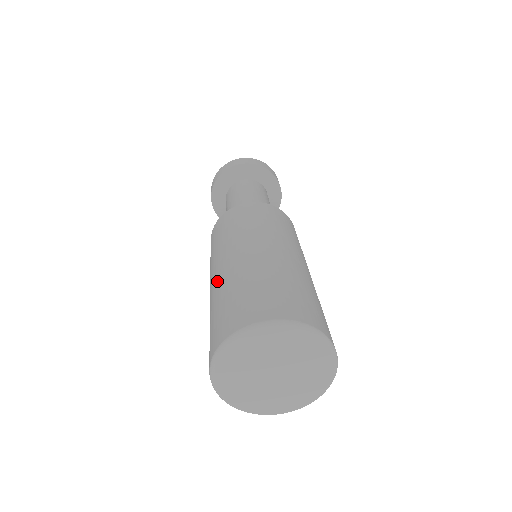
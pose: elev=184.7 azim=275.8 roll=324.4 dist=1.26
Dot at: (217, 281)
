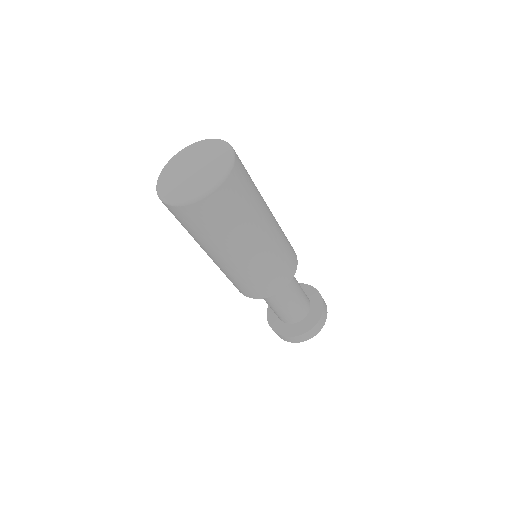
Dot at: occluded
